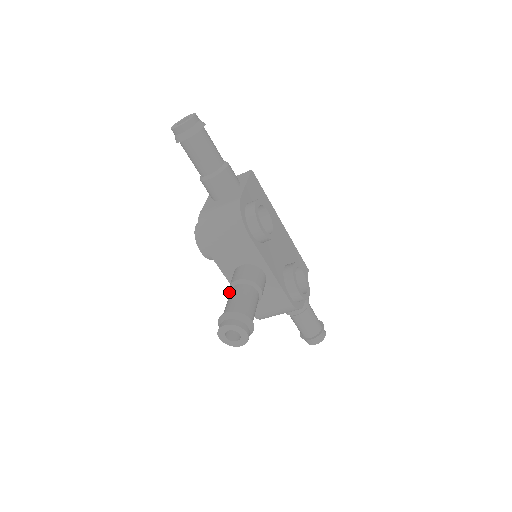
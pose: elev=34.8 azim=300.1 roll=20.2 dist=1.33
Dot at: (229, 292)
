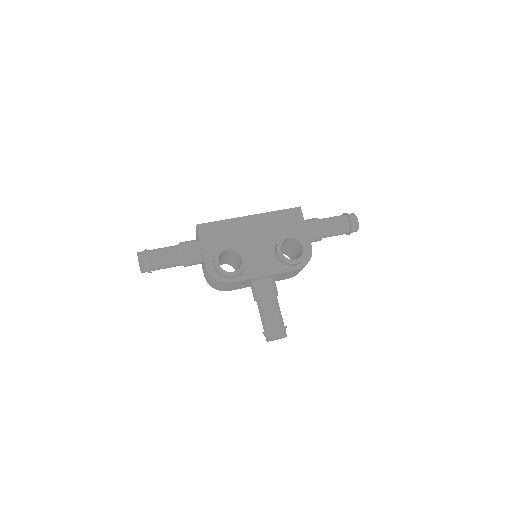
Dot at: occluded
